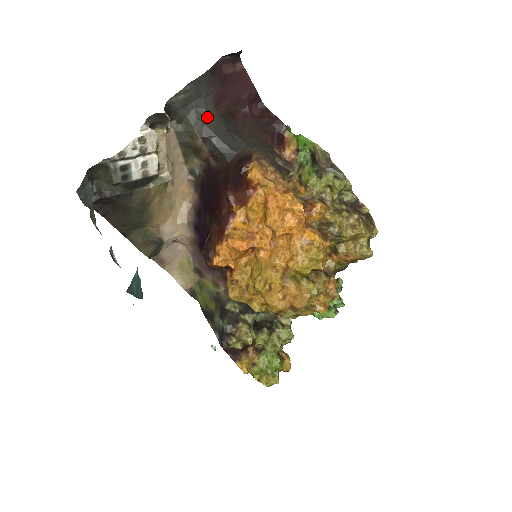
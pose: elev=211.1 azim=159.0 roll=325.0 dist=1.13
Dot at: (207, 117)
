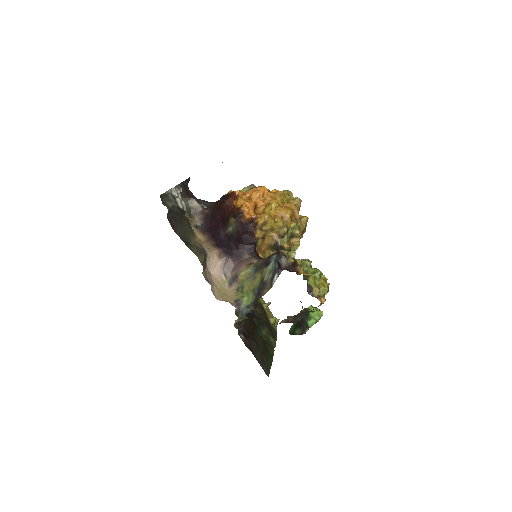
Dot at: occluded
